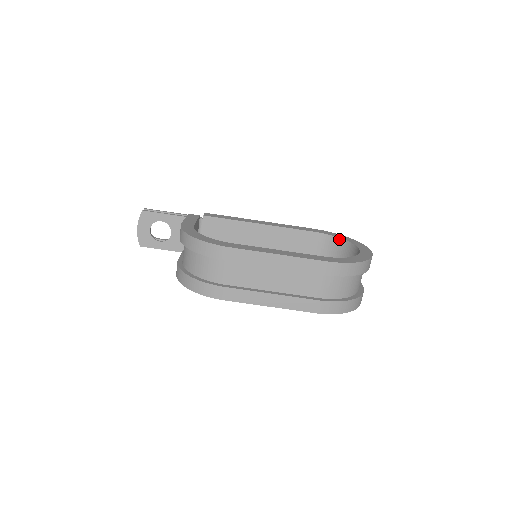
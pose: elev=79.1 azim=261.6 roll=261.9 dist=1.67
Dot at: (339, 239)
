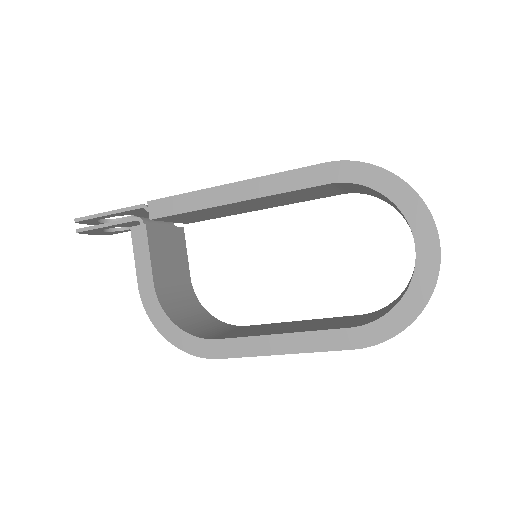
Dot at: occluded
